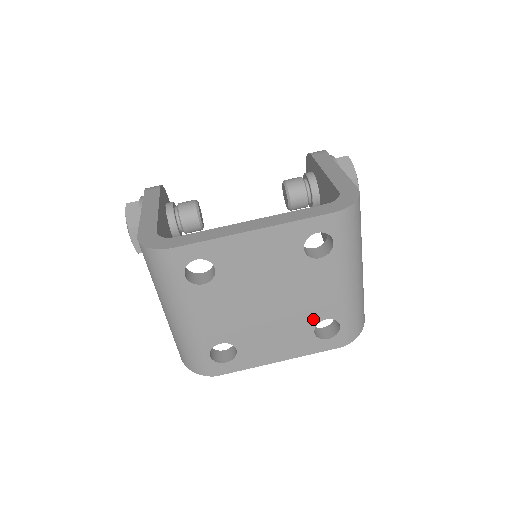
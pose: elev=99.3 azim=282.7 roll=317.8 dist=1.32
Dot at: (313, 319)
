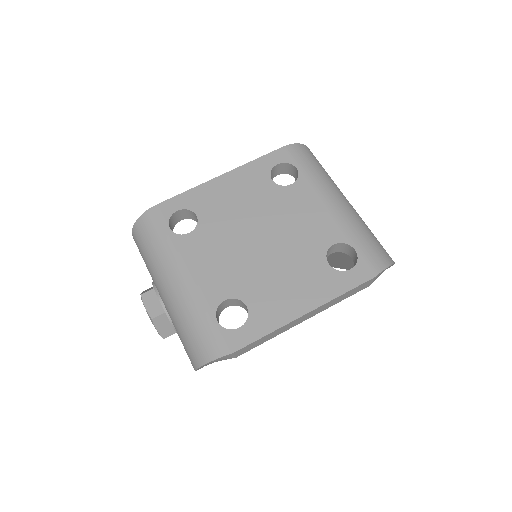
Dot at: (318, 248)
